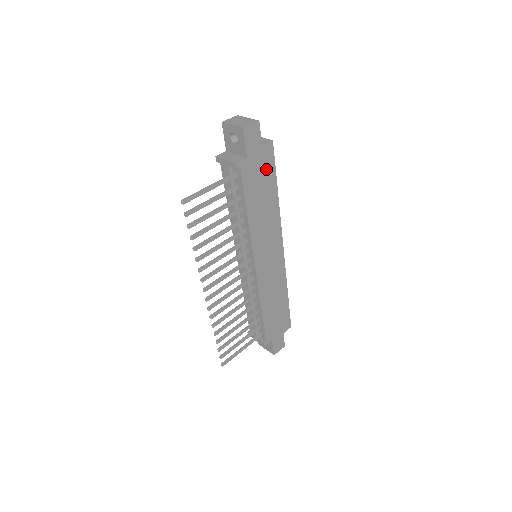
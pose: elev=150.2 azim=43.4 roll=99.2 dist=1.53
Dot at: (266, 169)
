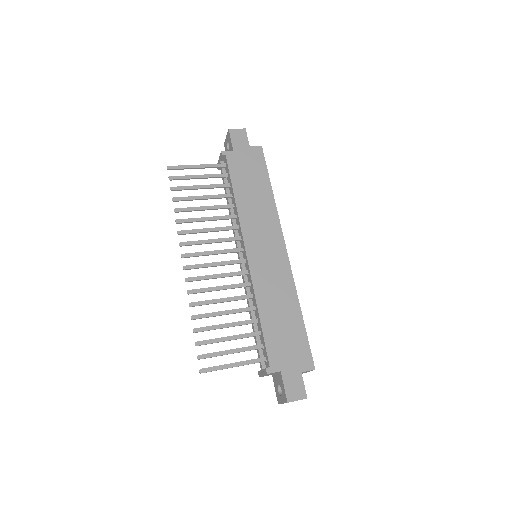
Dot at: (256, 166)
